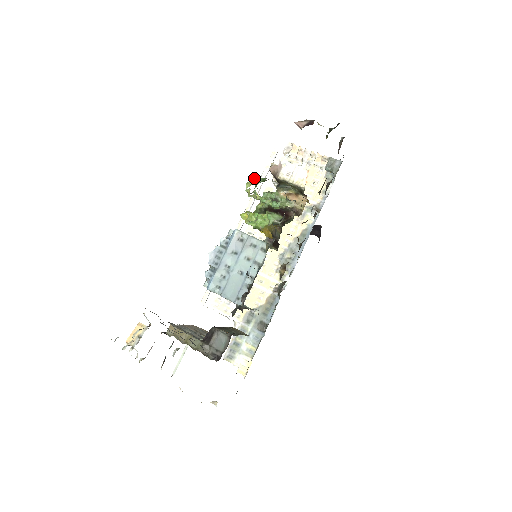
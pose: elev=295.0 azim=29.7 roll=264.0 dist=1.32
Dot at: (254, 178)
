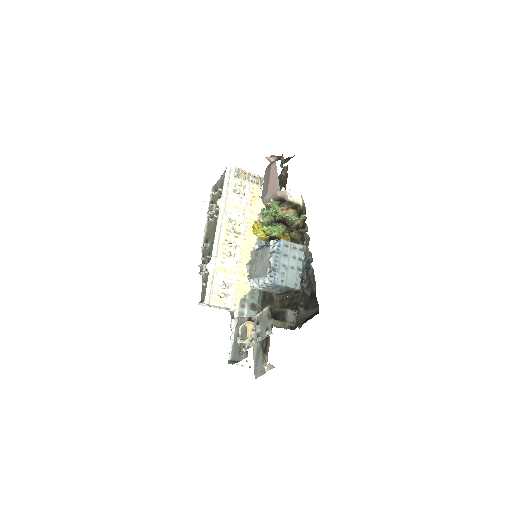
Dot at: (278, 202)
